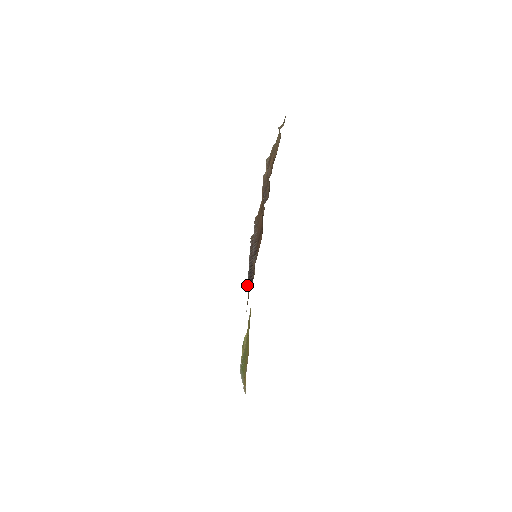
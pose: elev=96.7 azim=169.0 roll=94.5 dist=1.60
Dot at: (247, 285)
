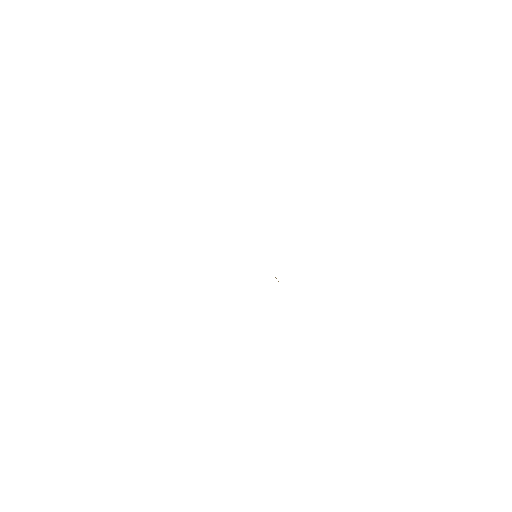
Dot at: occluded
